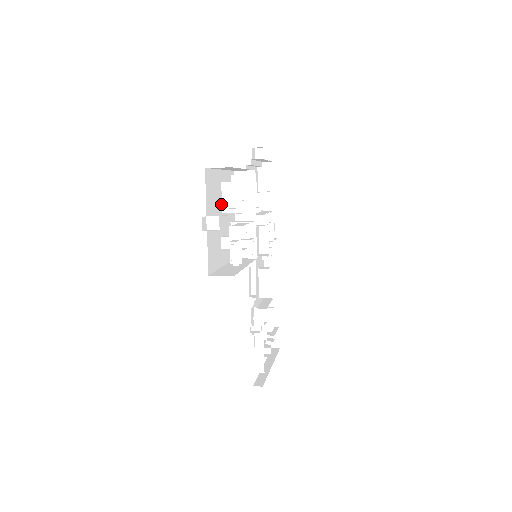
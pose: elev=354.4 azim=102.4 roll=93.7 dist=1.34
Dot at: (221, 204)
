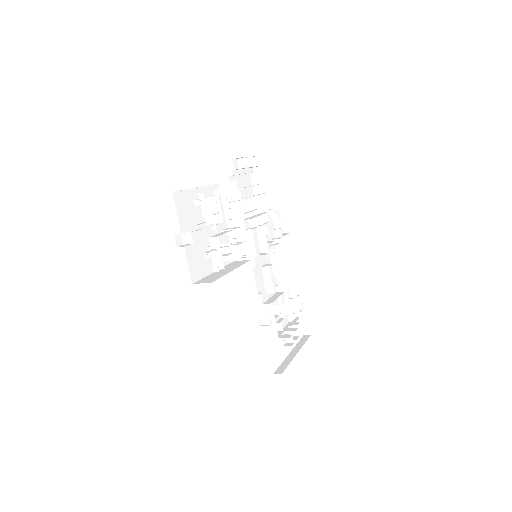
Dot at: (203, 218)
